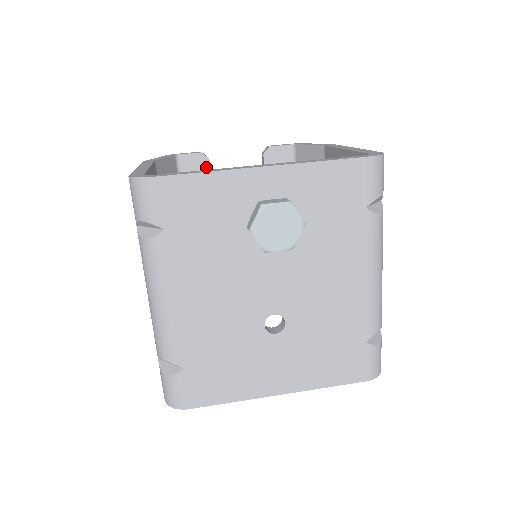
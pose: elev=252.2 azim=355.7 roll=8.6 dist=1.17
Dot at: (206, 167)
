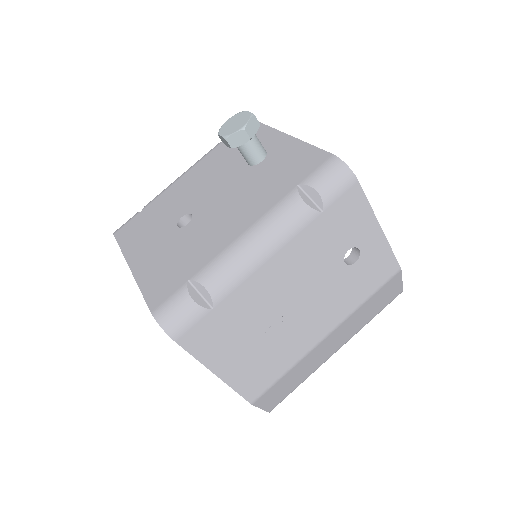
Dot at: occluded
